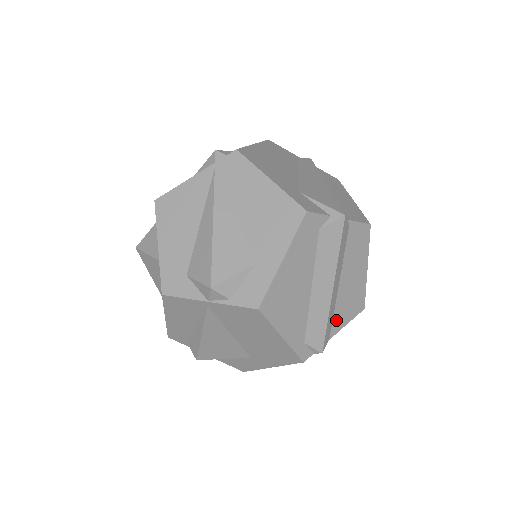
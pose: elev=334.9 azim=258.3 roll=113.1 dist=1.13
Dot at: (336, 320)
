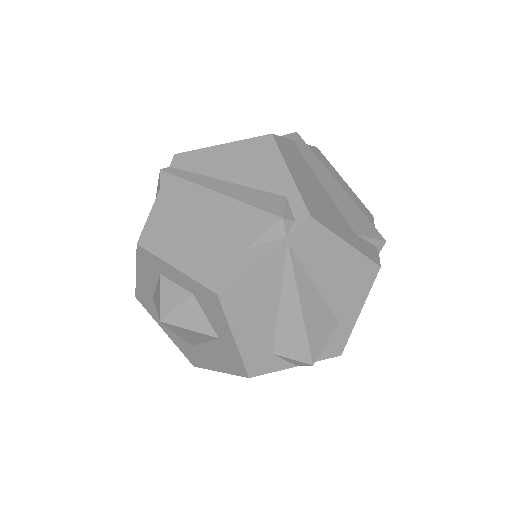
Dot at: occluded
